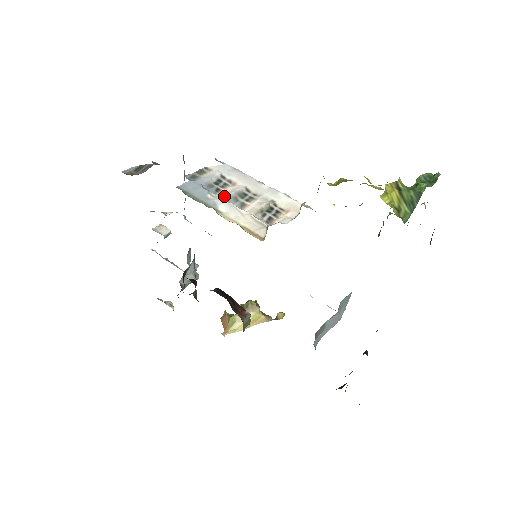
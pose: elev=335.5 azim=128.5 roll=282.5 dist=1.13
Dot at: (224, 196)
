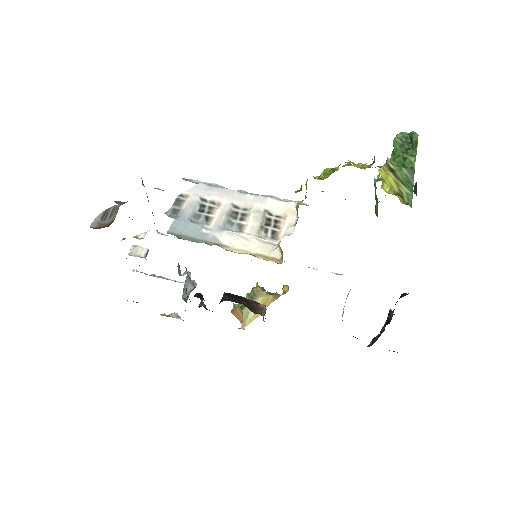
Dot at: (218, 224)
